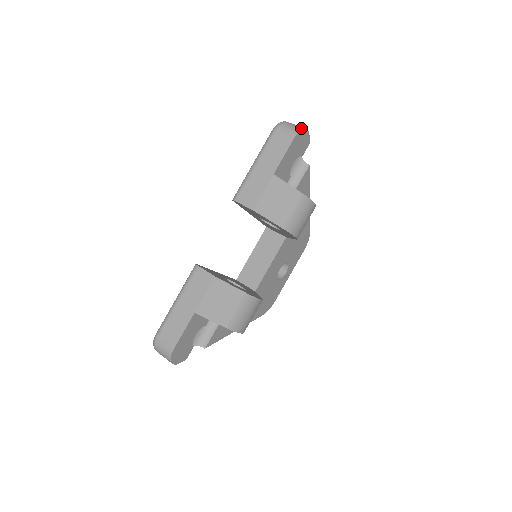
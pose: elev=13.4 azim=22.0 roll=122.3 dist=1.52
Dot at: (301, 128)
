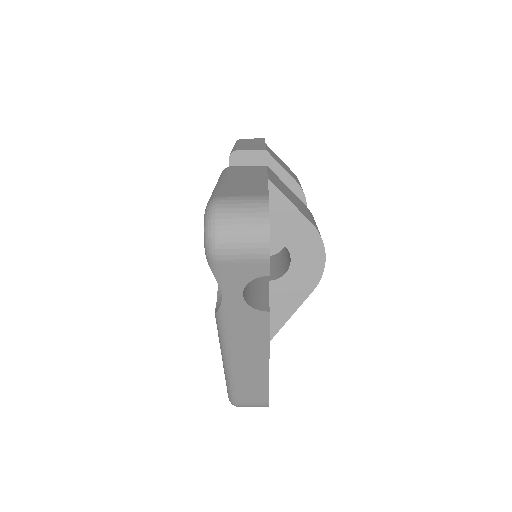
Dot at: occluded
